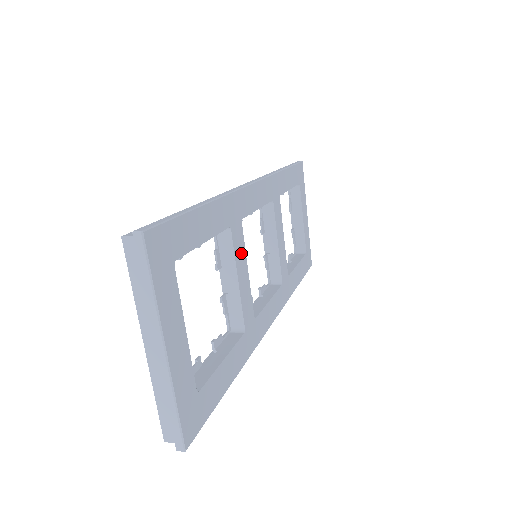
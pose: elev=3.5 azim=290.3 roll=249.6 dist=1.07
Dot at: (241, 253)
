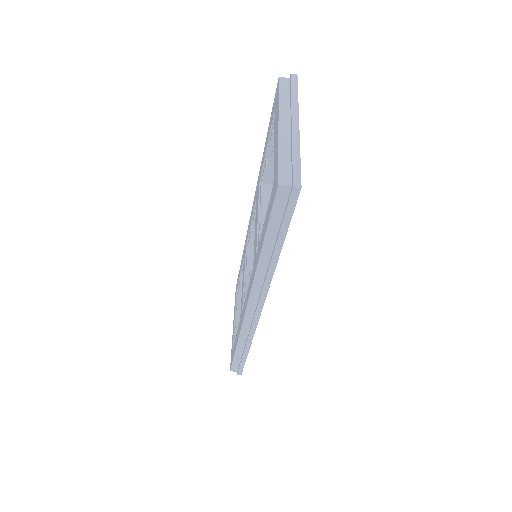
Dot at: occluded
